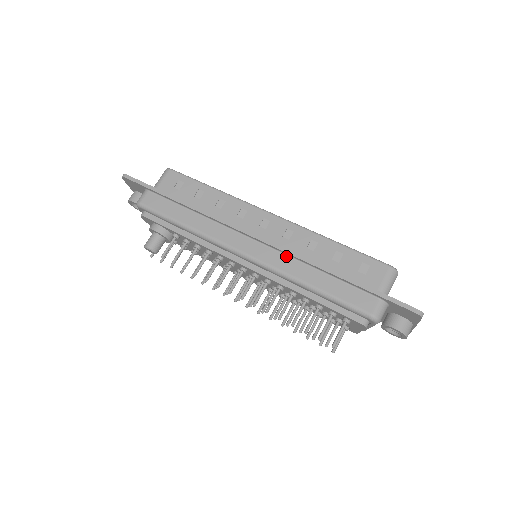
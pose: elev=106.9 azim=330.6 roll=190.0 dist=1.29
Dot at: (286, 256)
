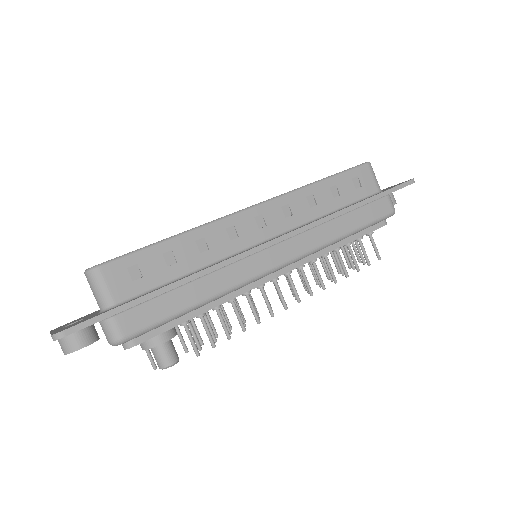
Dot at: (309, 231)
